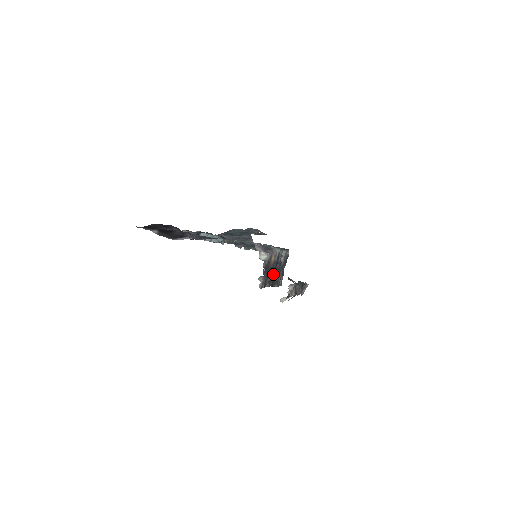
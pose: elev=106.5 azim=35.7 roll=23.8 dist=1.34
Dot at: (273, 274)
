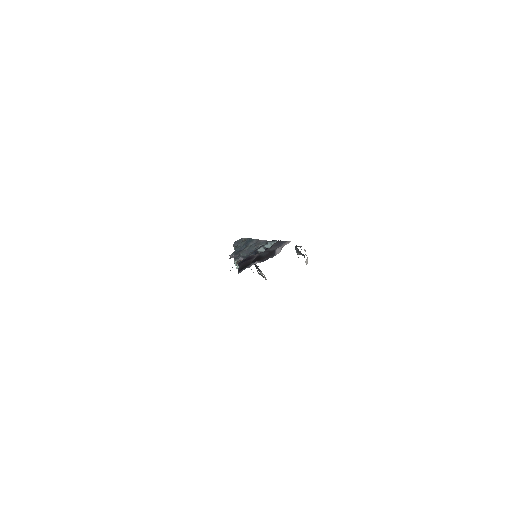
Dot at: occluded
